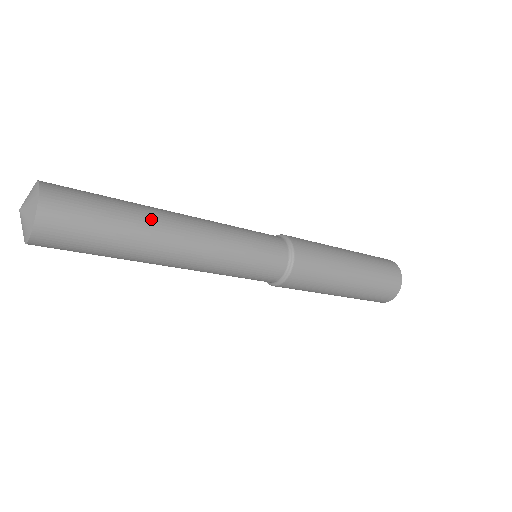
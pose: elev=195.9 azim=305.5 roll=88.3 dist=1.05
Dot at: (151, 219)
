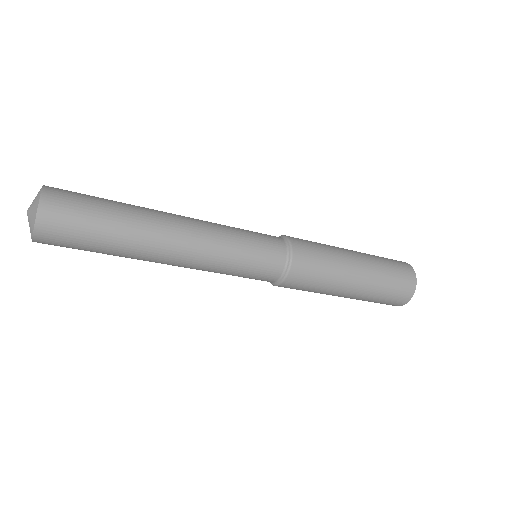
Dot at: (140, 244)
